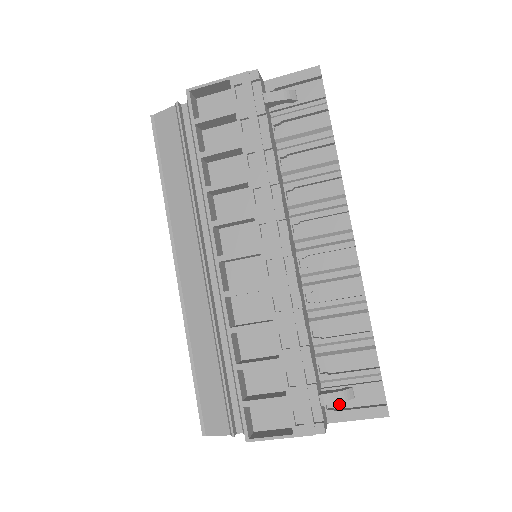
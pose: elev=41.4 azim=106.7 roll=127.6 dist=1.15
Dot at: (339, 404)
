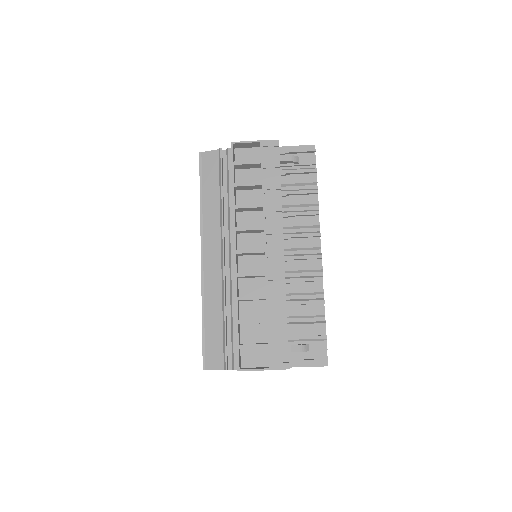
Dot at: (298, 356)
